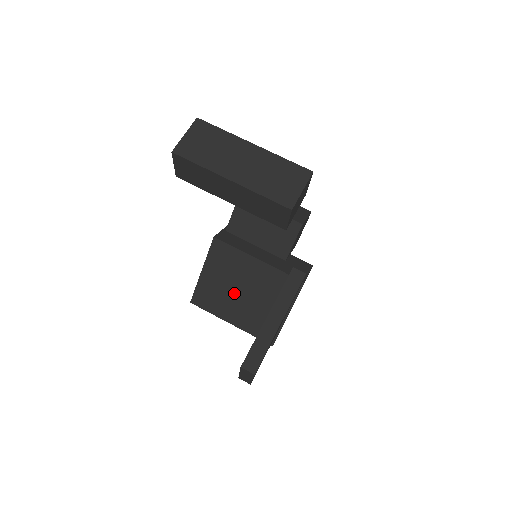
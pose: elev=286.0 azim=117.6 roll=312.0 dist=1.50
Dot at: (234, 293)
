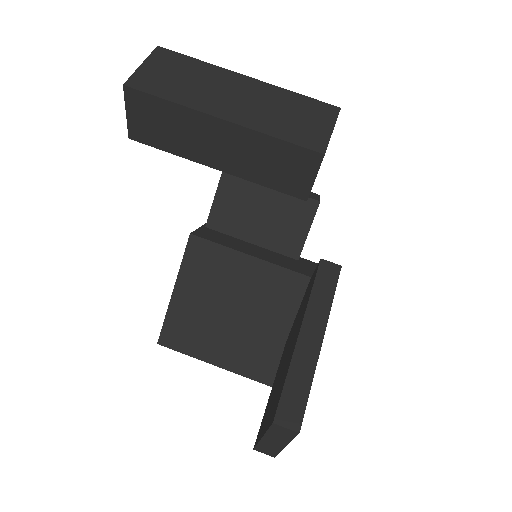
Dot at: (226, 318)
